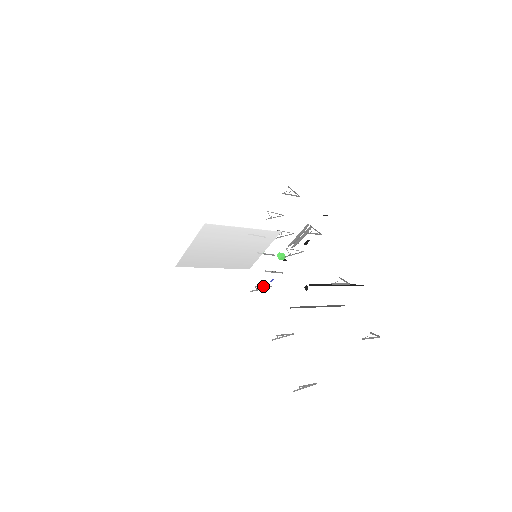
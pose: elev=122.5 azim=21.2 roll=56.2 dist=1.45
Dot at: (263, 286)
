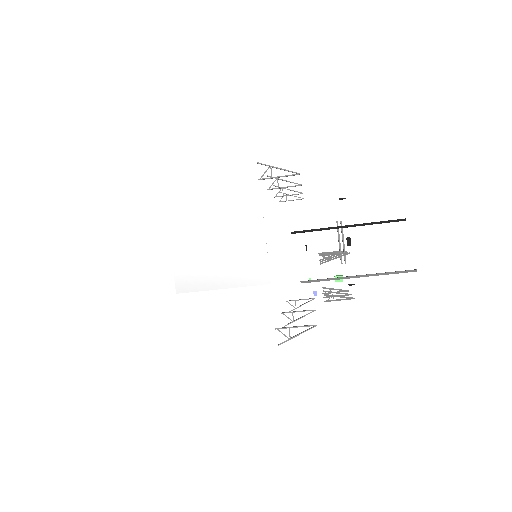
Dot at: (299, 299)
